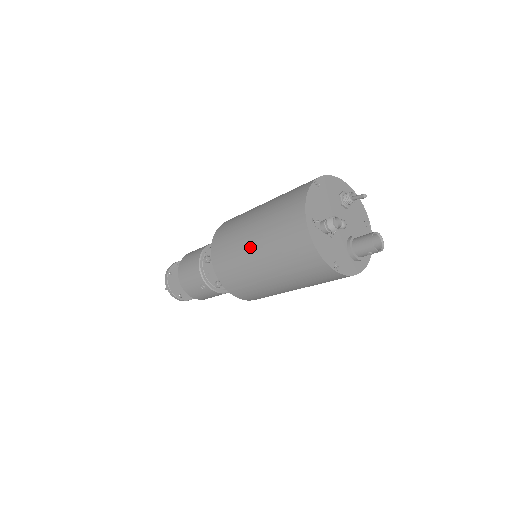
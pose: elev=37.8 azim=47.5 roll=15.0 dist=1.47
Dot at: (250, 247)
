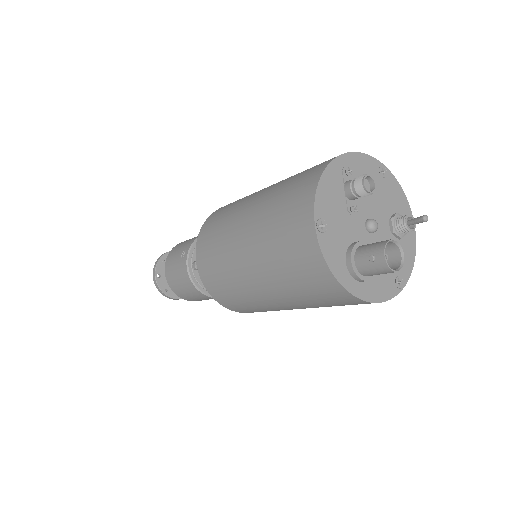
Dot at: (262, 190)
